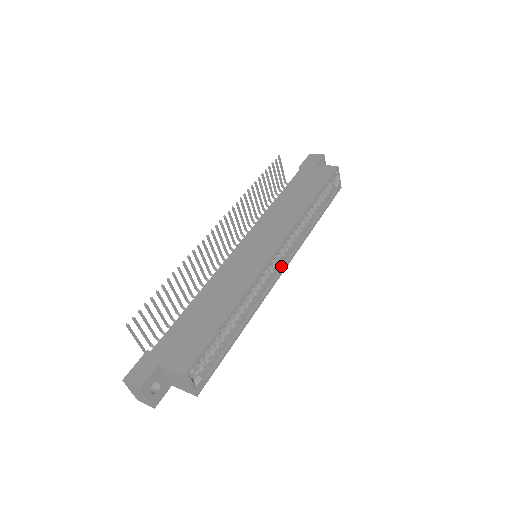
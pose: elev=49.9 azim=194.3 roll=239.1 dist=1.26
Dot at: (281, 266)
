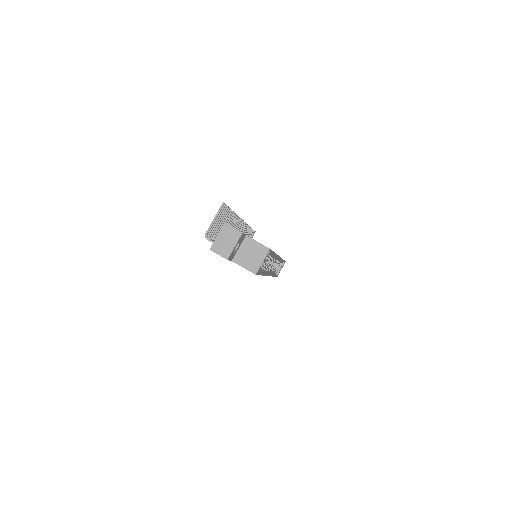
Dot at: (268, 272)
